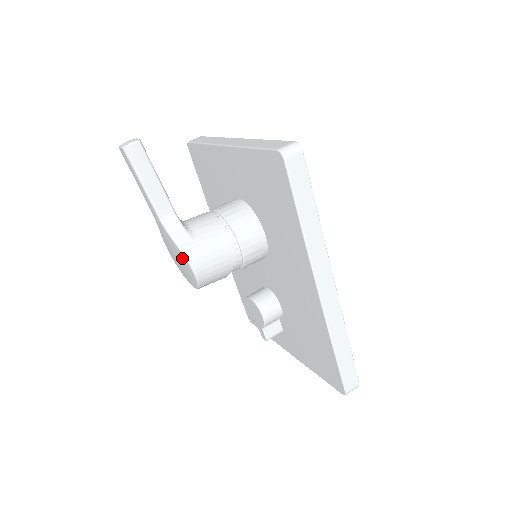
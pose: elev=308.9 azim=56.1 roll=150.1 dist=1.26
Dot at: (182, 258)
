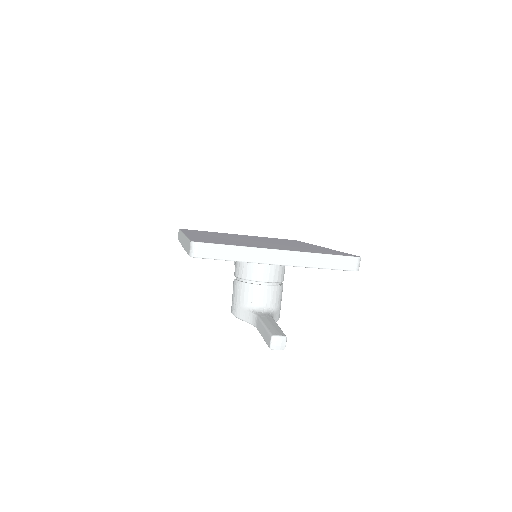
Dot at: occluded
